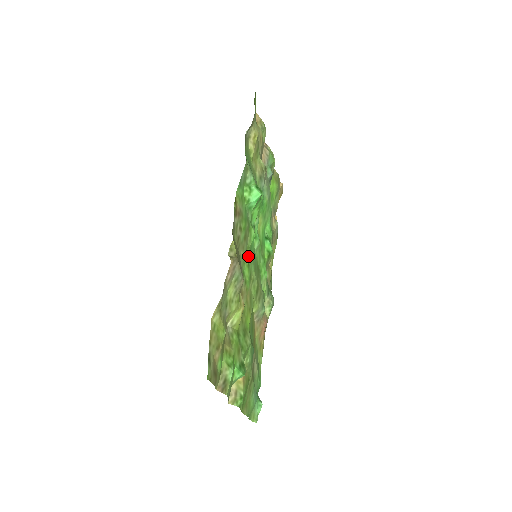
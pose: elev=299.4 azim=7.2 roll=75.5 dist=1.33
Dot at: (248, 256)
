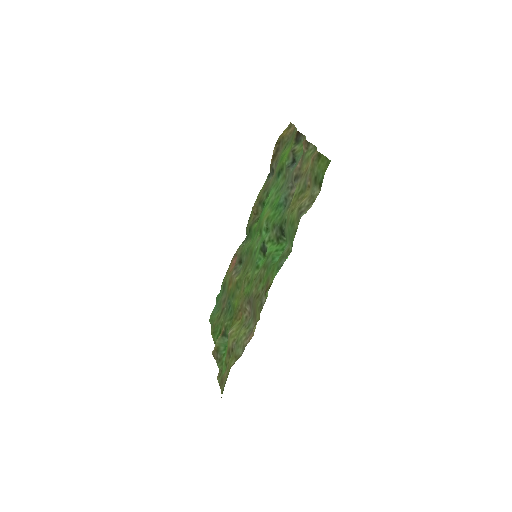
Dot at: (254, 275)
